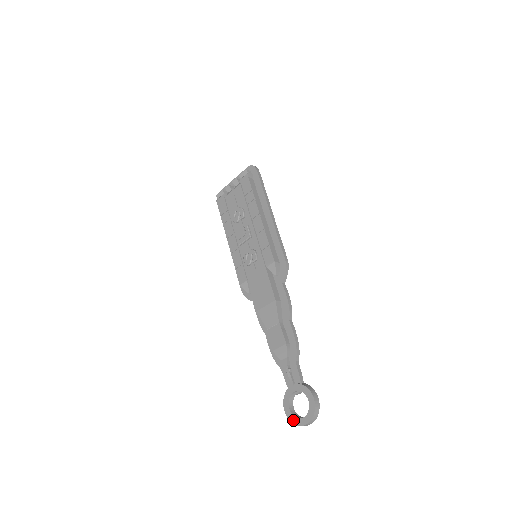
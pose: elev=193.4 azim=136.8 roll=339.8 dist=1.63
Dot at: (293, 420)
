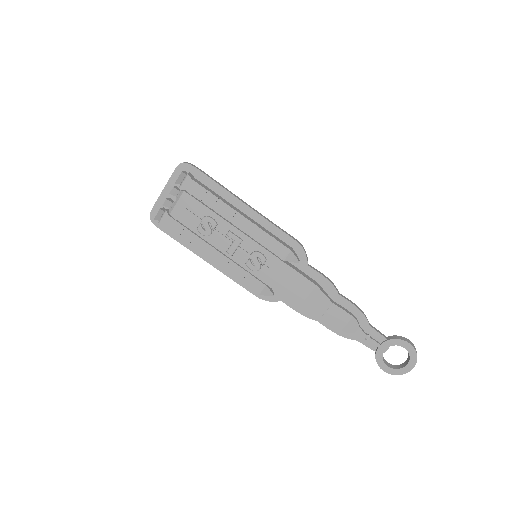
Dot at: (398, 372)
